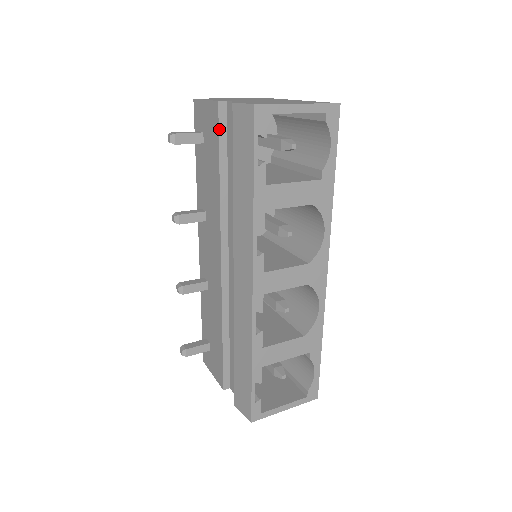
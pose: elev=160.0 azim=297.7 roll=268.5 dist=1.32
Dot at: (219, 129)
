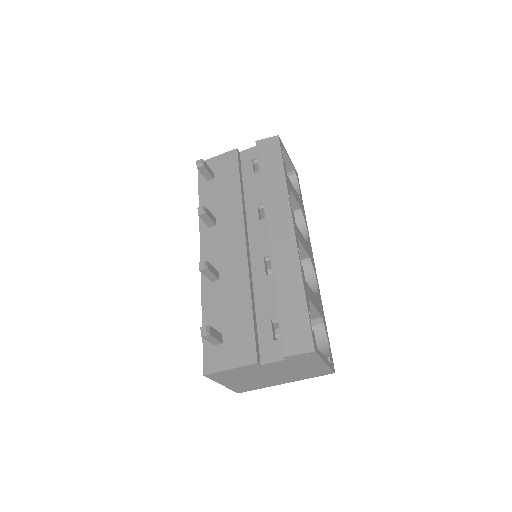
Dot at: (238, 161)
